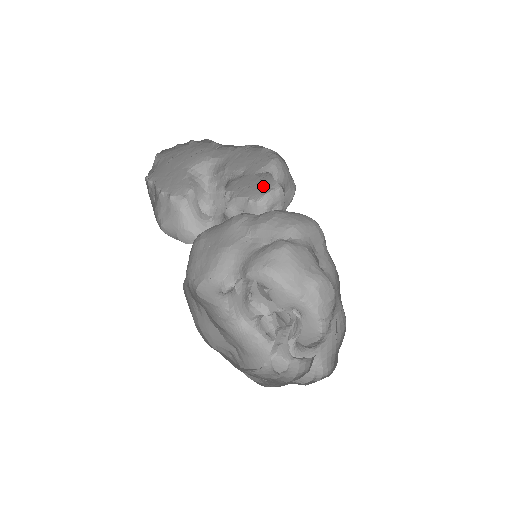
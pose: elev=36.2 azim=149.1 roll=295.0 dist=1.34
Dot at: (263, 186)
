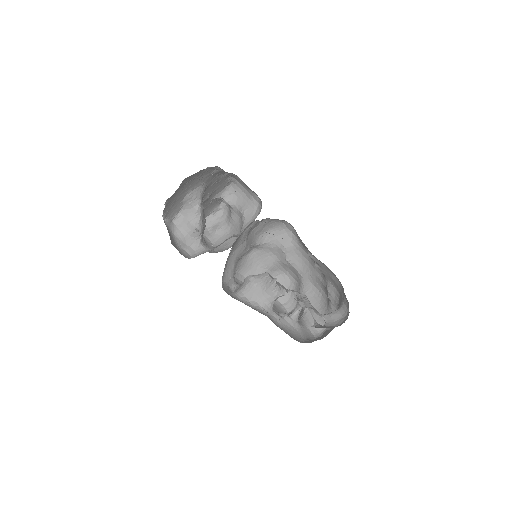
Dot at: (207, 211)
